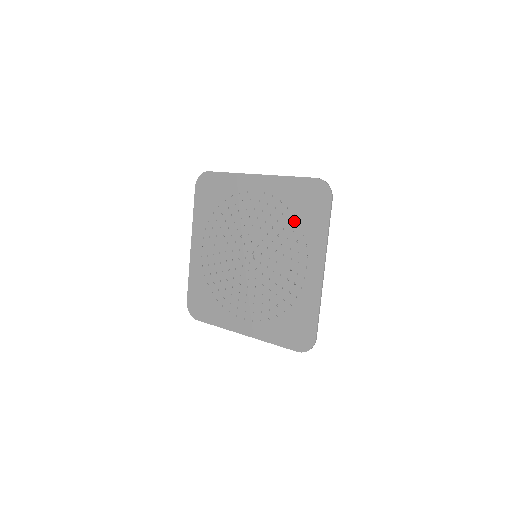
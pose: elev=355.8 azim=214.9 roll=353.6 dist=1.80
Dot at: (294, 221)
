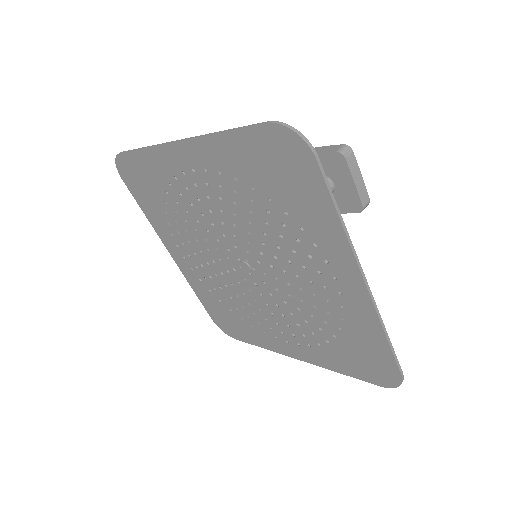
Dot at: (274, 209)
